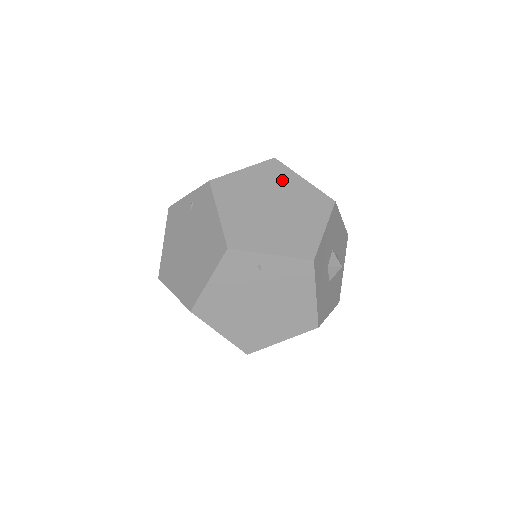
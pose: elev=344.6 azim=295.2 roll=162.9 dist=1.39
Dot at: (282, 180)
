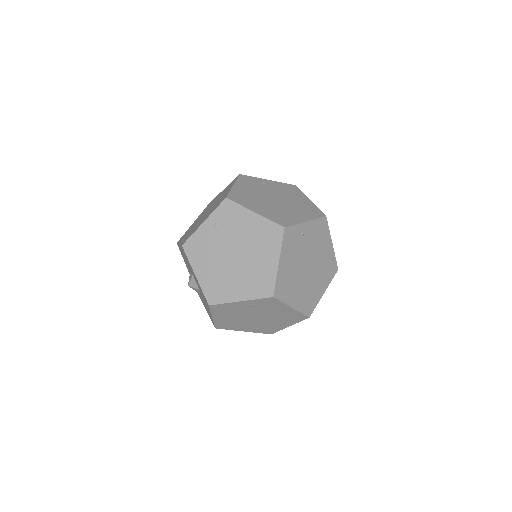
Dot at: (259, 184)
